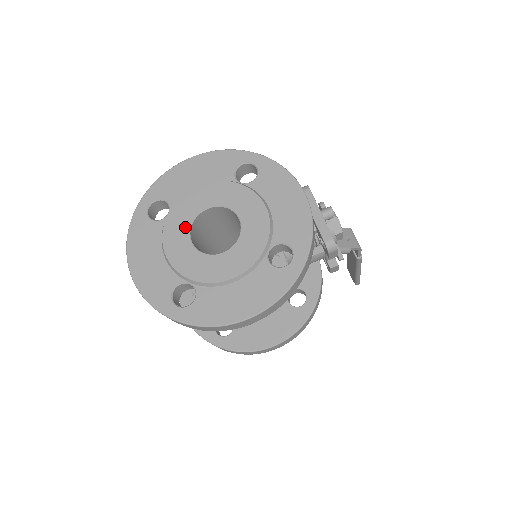
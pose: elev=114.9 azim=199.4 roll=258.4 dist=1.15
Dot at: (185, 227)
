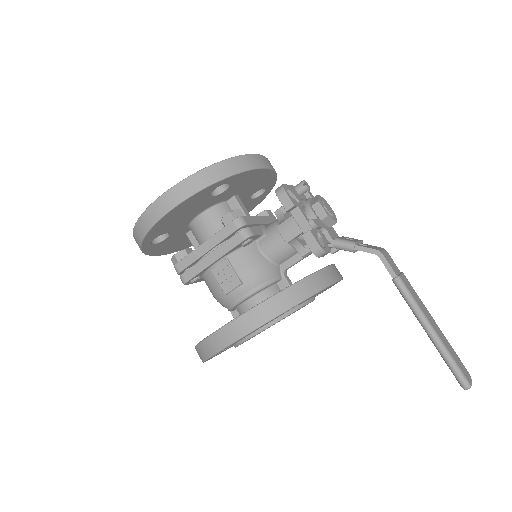
Dot at: occluded
